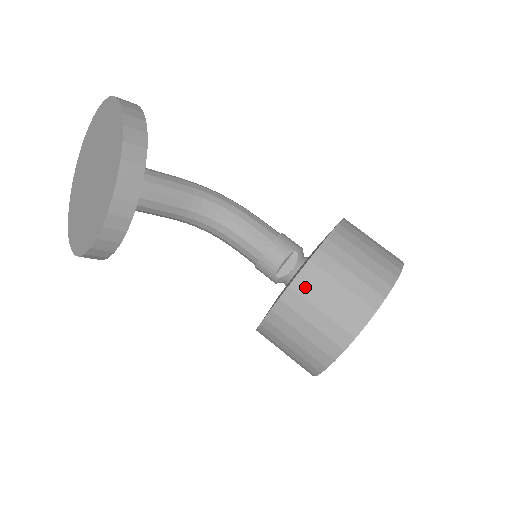
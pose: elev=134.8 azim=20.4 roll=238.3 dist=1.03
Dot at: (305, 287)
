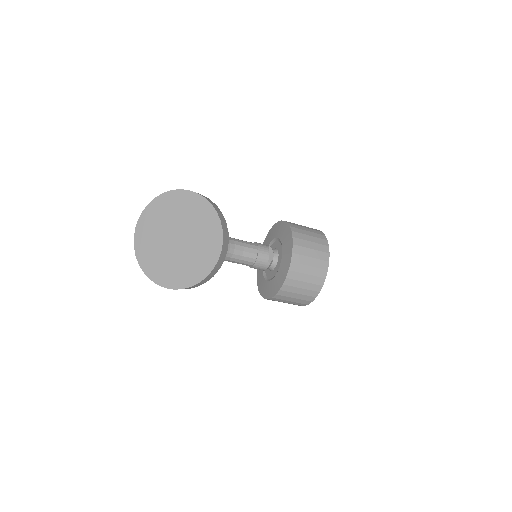
Dot at: (299, 250)
